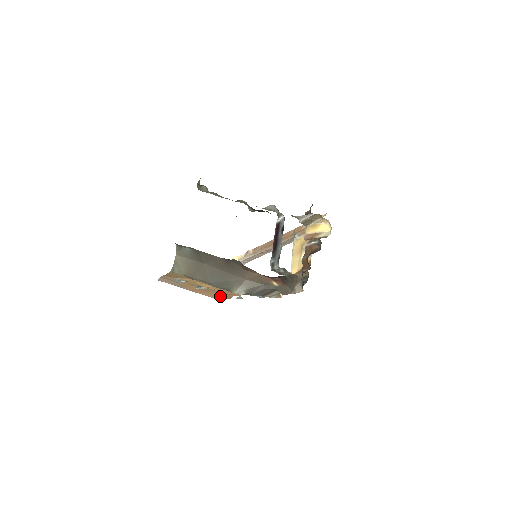
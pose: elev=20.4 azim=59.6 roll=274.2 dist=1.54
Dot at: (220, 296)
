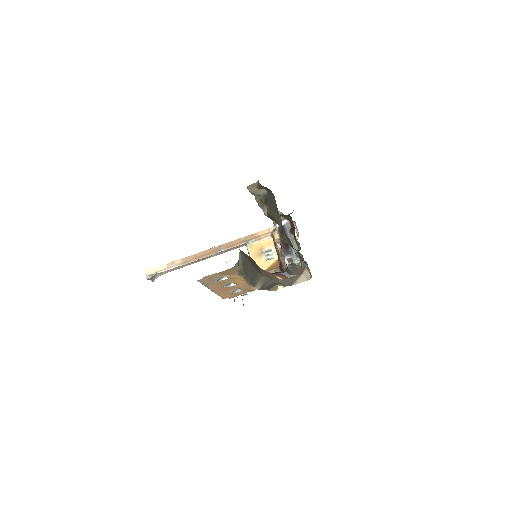
Dot at: (230, 294)
